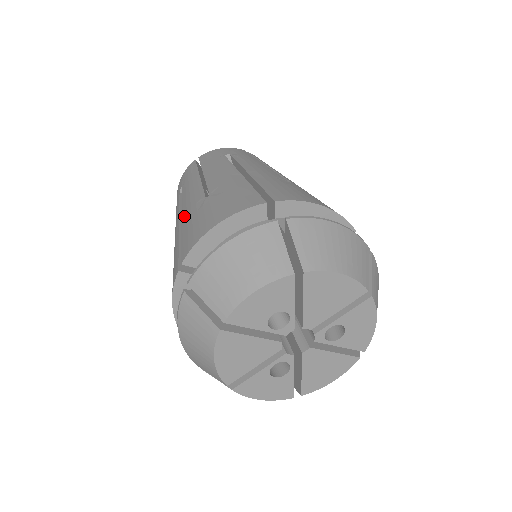
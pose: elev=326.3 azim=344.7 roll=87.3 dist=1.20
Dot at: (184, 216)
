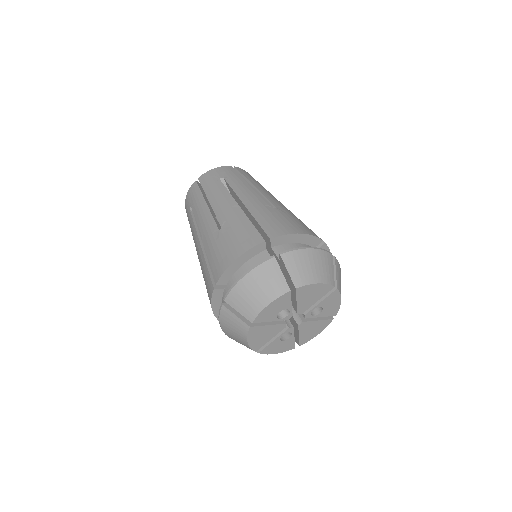
Dot at: (204, 241)
